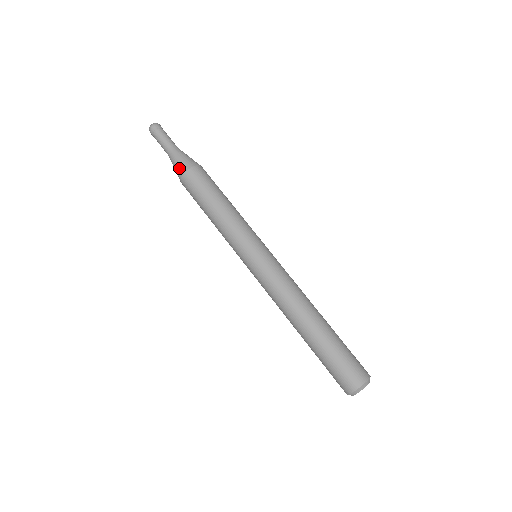
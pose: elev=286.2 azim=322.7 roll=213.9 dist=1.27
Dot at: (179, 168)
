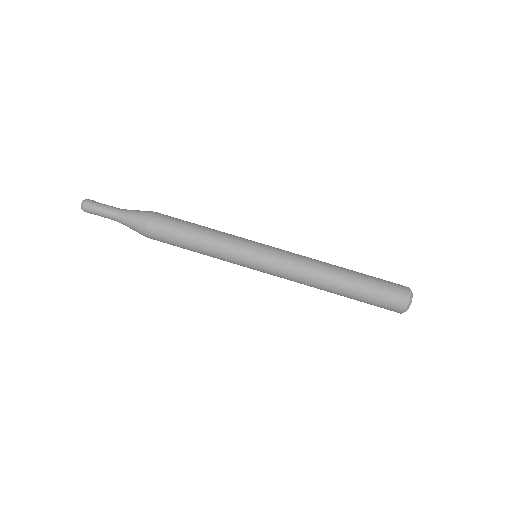
Dot at: (141, 216)
